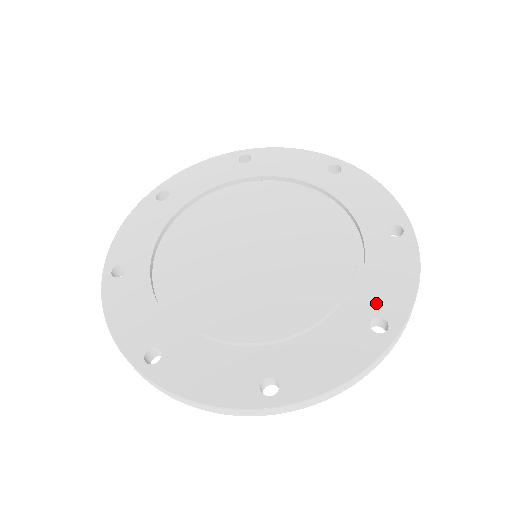
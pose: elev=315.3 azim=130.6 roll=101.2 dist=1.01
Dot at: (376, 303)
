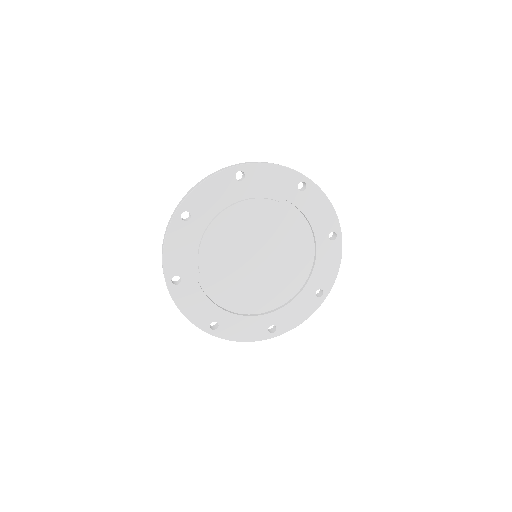
Dot at: (324, 229)
